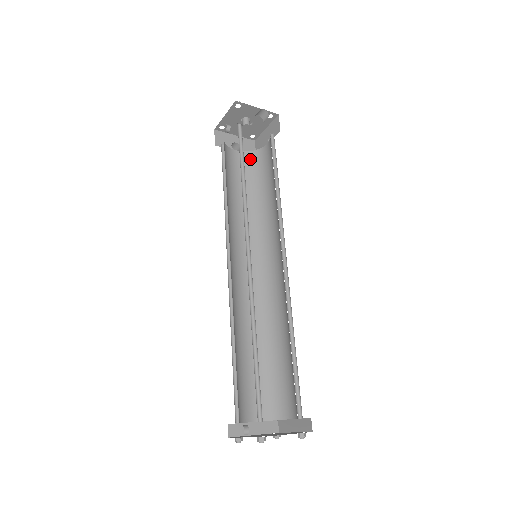
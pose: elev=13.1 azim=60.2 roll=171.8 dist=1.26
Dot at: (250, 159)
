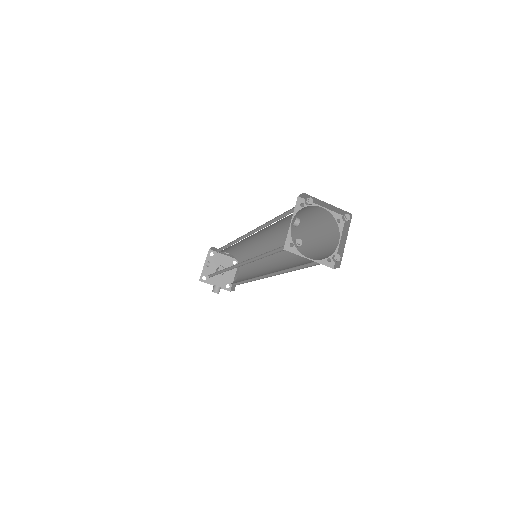
Dot at: occluded
